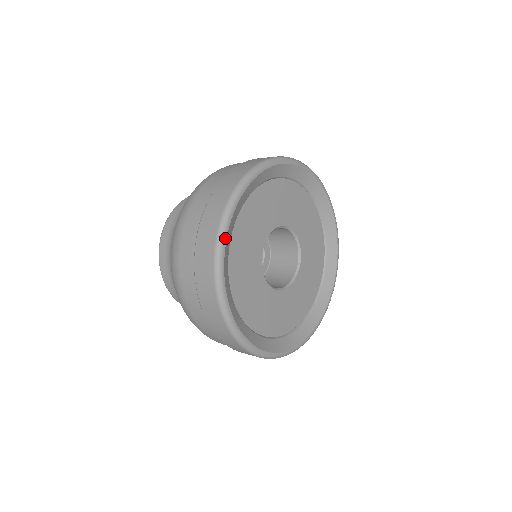
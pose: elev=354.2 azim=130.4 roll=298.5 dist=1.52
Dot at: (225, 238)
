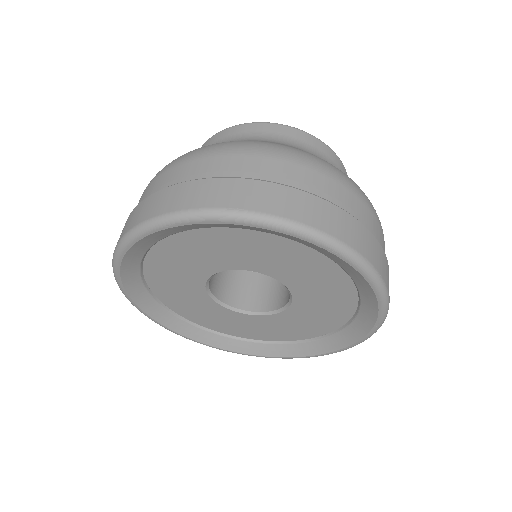
Dot at: (152, 319)
